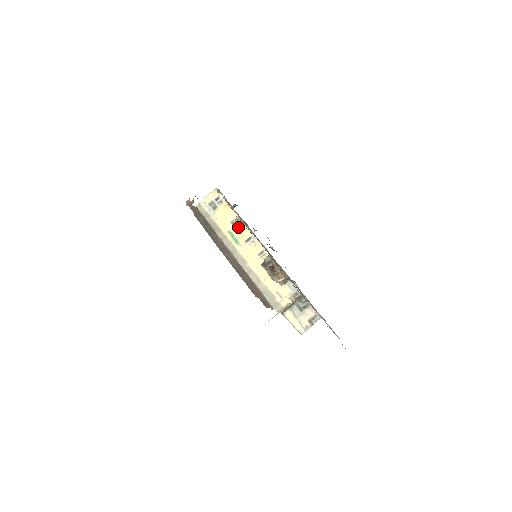
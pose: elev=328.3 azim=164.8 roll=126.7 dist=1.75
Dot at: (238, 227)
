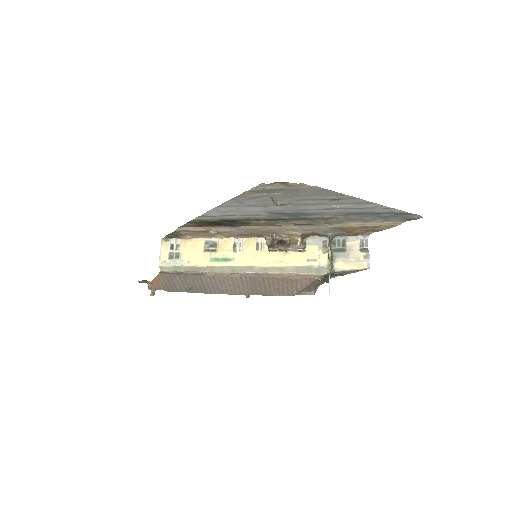
Dot at: (214, 248)
